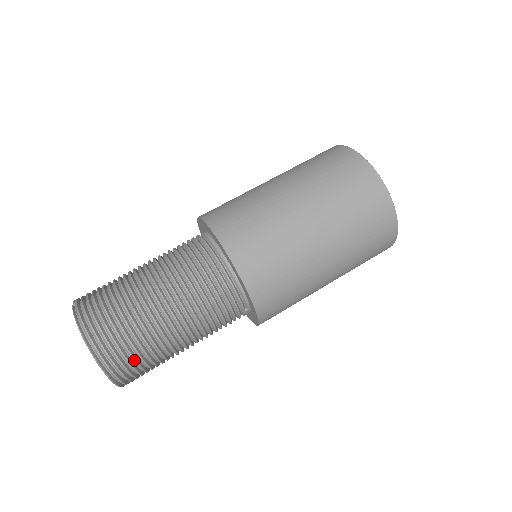
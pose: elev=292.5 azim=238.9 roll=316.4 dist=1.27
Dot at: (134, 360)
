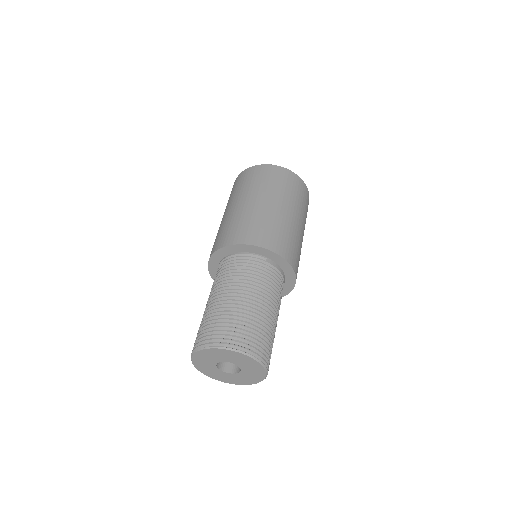
Dot at: (233, 328)
